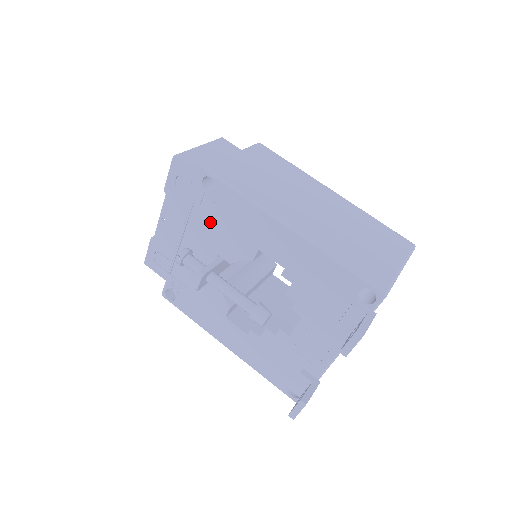
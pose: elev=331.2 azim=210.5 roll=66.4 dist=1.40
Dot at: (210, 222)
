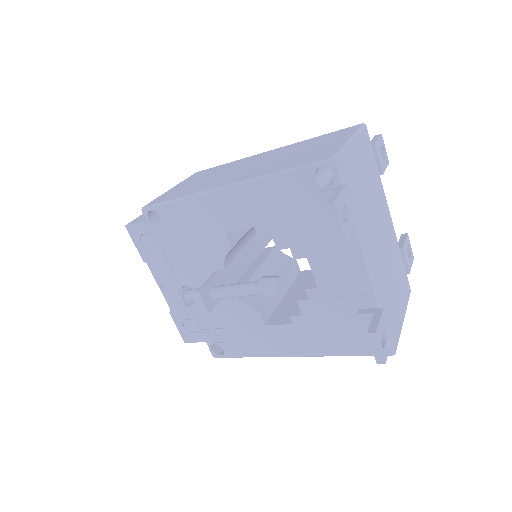
Dot at: (182, 249)
